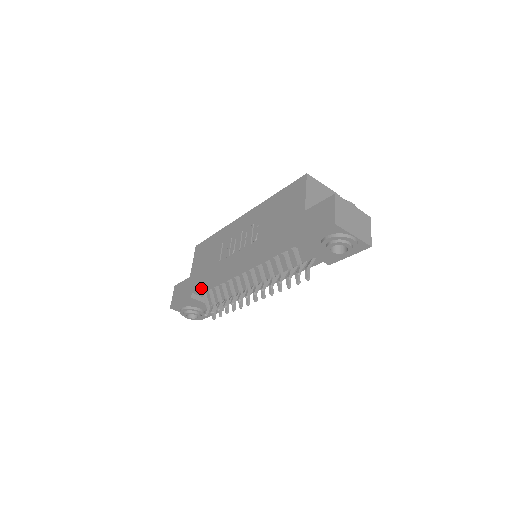
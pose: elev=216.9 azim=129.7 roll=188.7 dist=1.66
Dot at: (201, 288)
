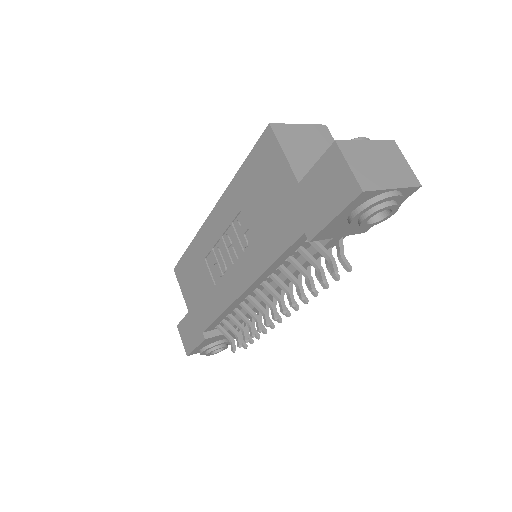
Dot at: (211, 325)
